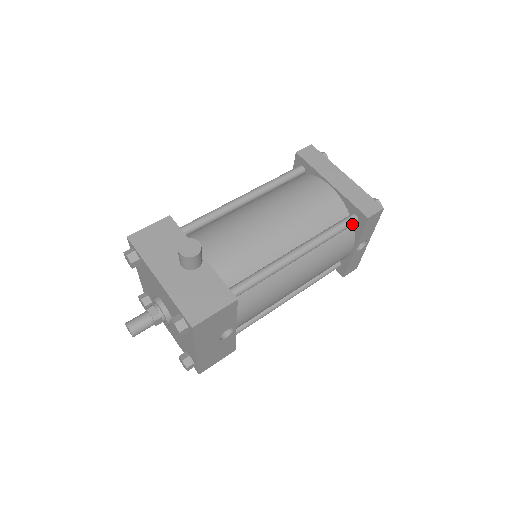
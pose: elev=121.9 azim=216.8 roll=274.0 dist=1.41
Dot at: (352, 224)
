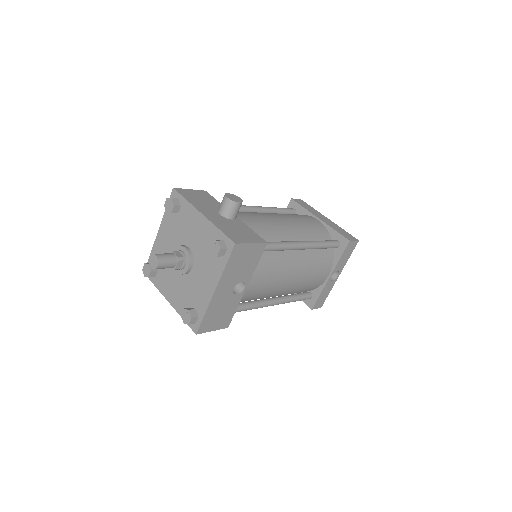
Dot at: (336, 246)
